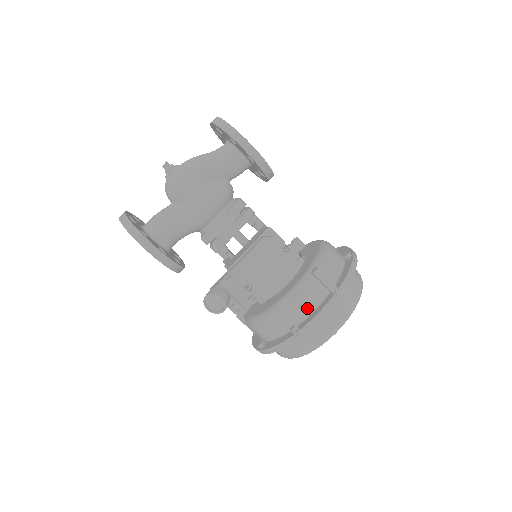
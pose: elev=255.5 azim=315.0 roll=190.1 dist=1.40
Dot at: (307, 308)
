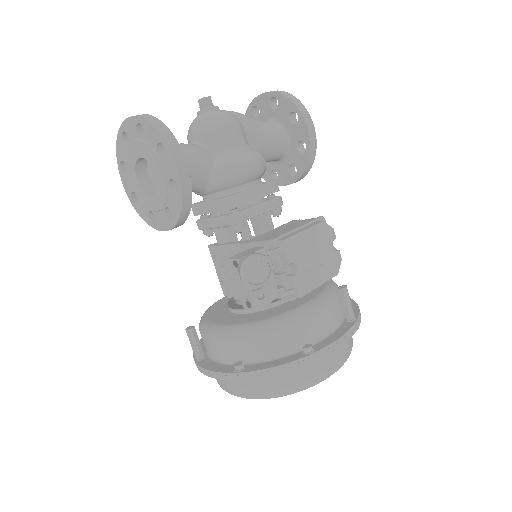
Dot at: (324, 329)
